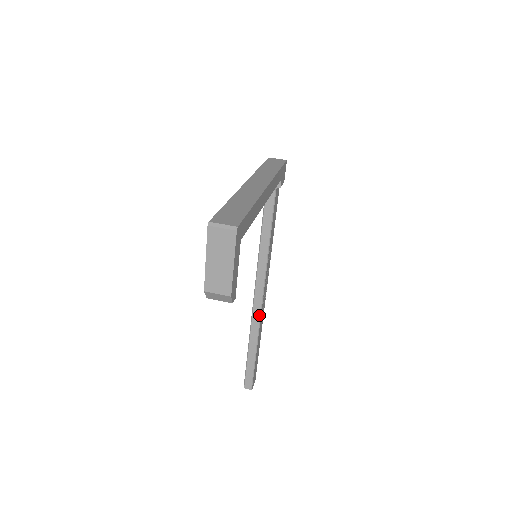
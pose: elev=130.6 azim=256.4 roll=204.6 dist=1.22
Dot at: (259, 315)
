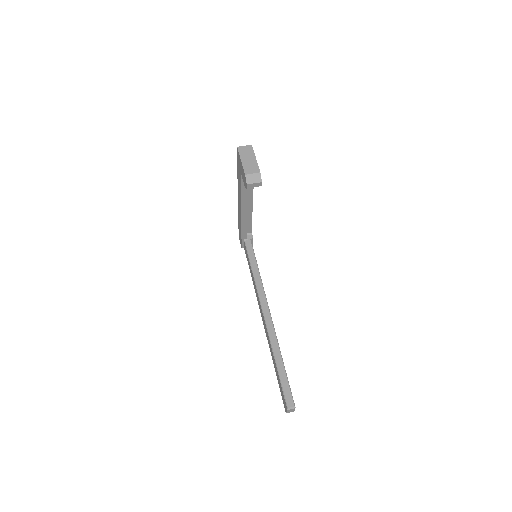
Dot at: (273, 327)
